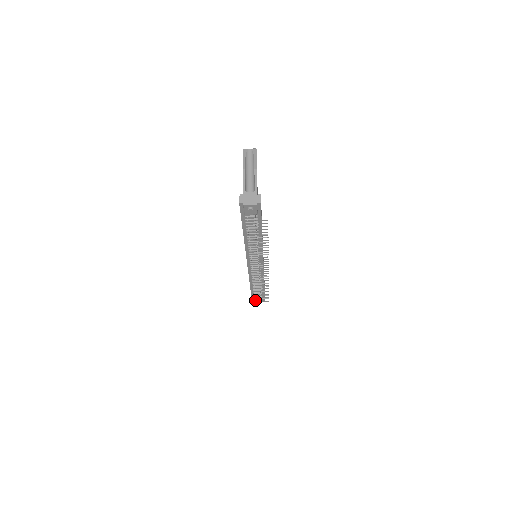
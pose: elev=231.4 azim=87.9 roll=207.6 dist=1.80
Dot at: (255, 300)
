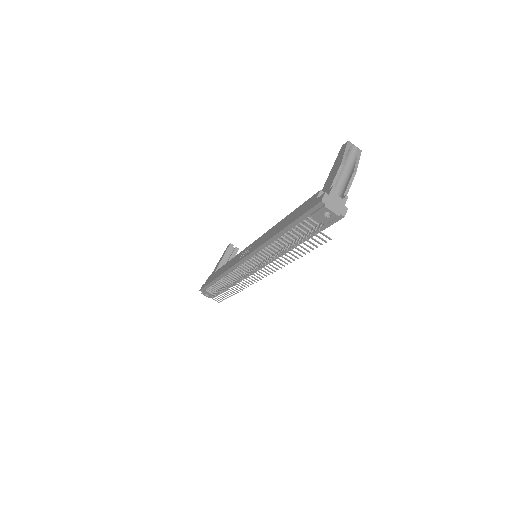
Dot at: (205, 292)
